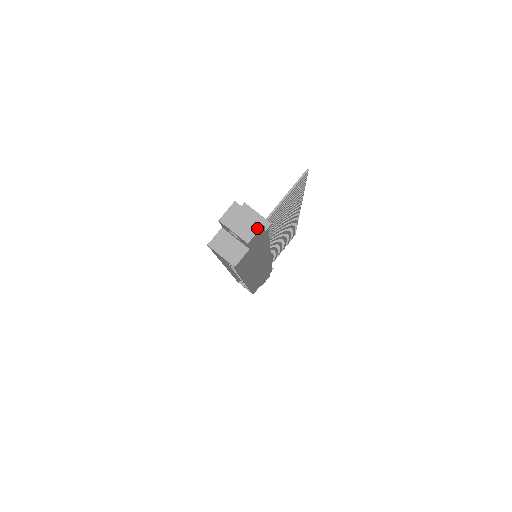
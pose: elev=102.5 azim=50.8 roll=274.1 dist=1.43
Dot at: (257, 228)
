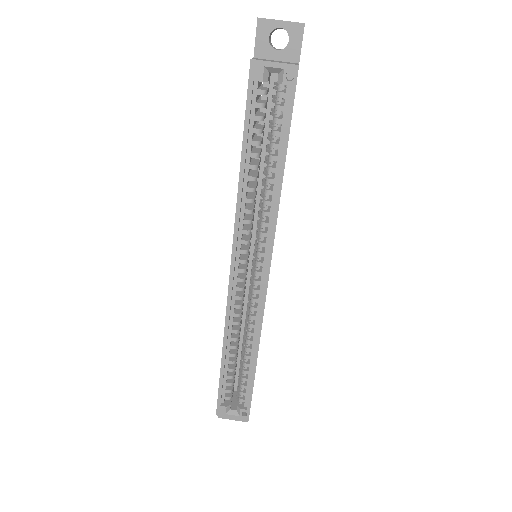
Dot at: occluded
